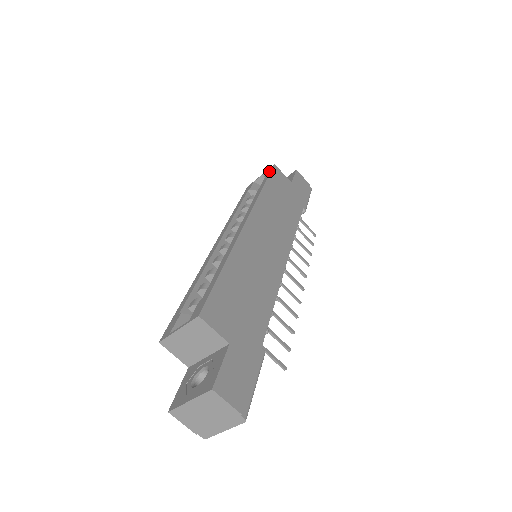
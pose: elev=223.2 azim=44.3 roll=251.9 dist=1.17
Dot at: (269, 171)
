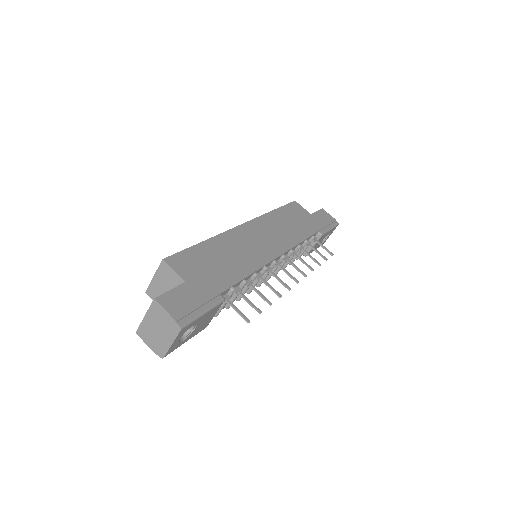
Dot at: occluded
